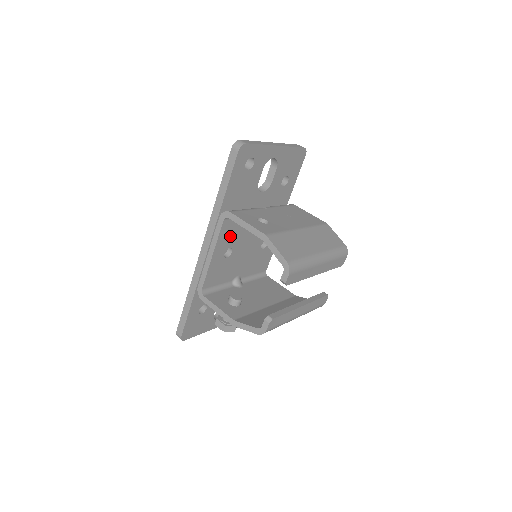
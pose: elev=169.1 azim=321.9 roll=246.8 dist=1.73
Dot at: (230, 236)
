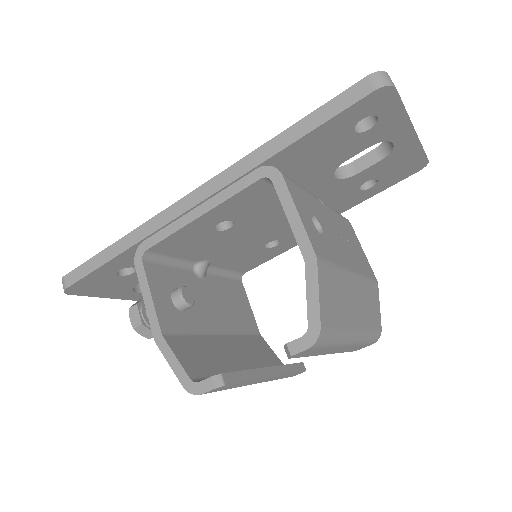
Dot at: (247, 206)
